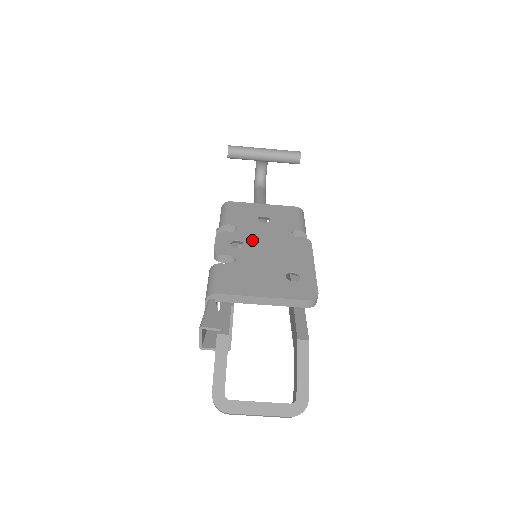
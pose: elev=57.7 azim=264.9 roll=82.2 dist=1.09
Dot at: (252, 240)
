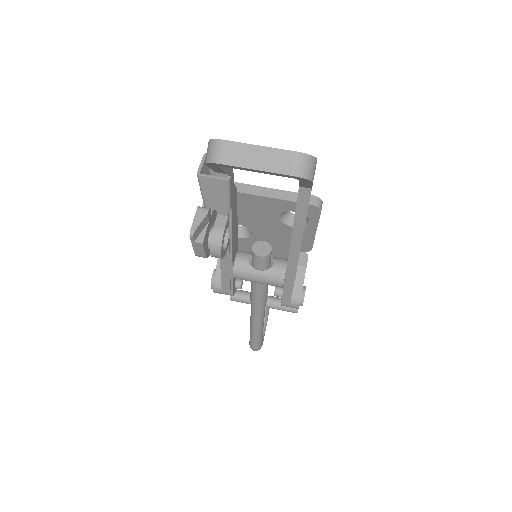
Dot at: occluded
